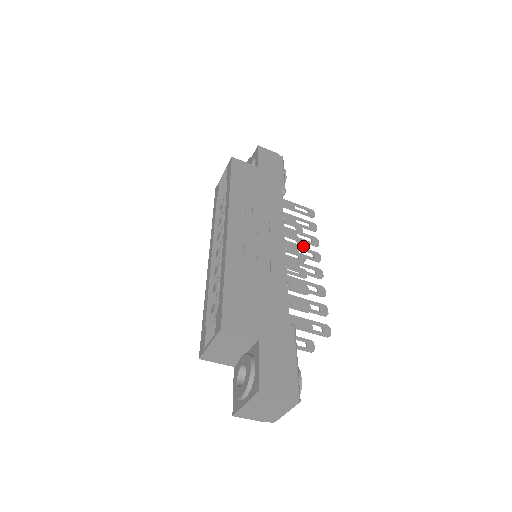
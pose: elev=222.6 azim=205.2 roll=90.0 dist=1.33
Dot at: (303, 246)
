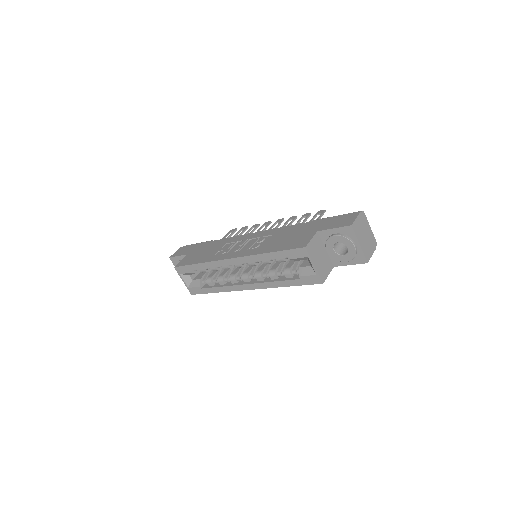
Dot at: occluded
